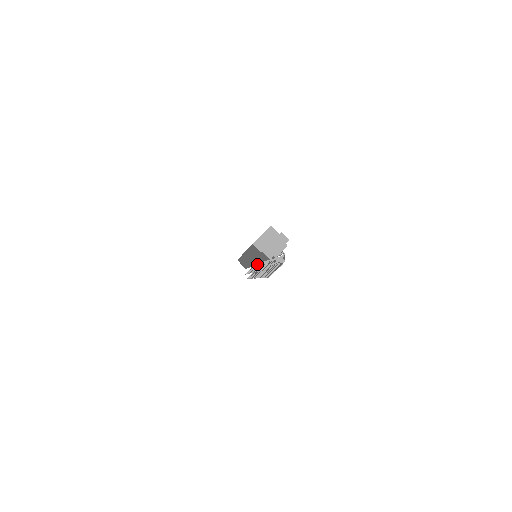
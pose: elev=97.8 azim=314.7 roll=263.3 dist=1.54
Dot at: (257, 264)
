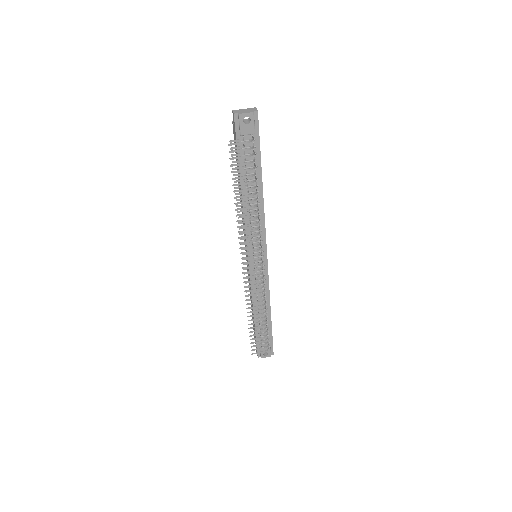
Dot at: occluded
